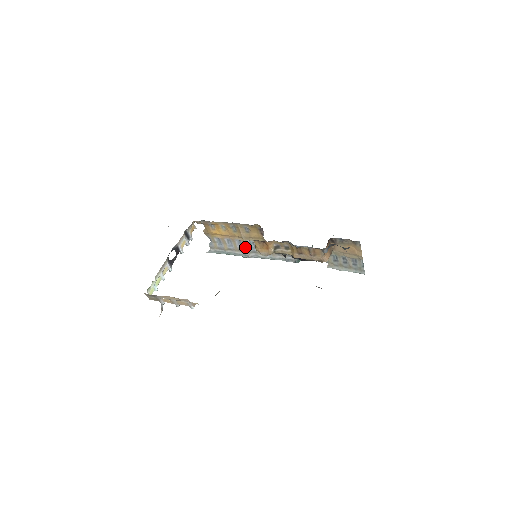
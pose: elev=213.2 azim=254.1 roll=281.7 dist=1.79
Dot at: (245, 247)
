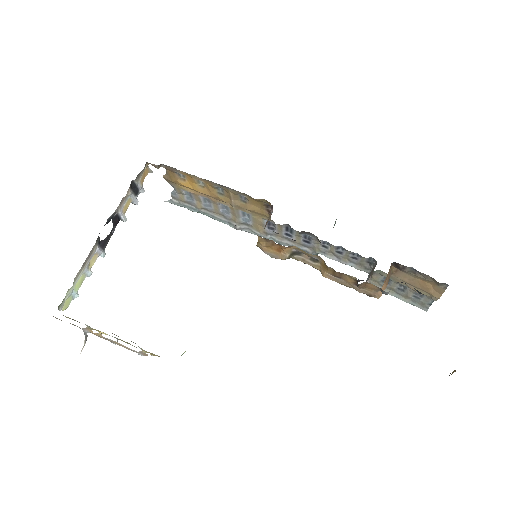
Dot at: (233, 215)
